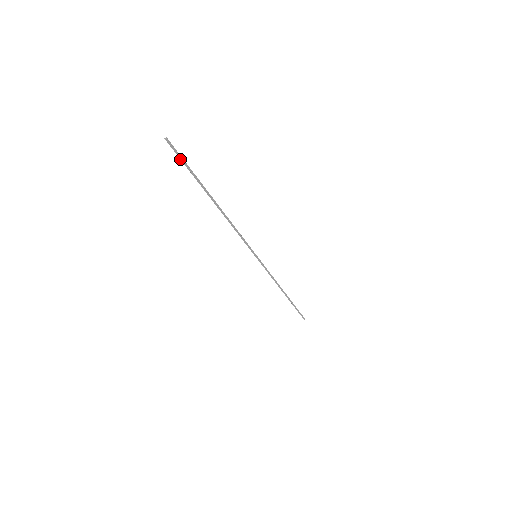
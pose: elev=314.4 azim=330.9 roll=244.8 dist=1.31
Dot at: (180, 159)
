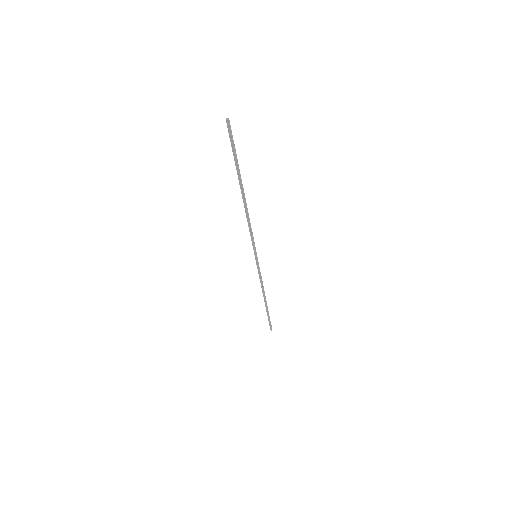
Dot at: (232, 142)
